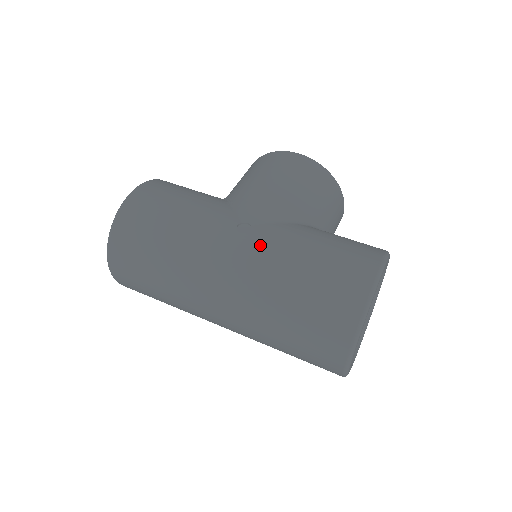
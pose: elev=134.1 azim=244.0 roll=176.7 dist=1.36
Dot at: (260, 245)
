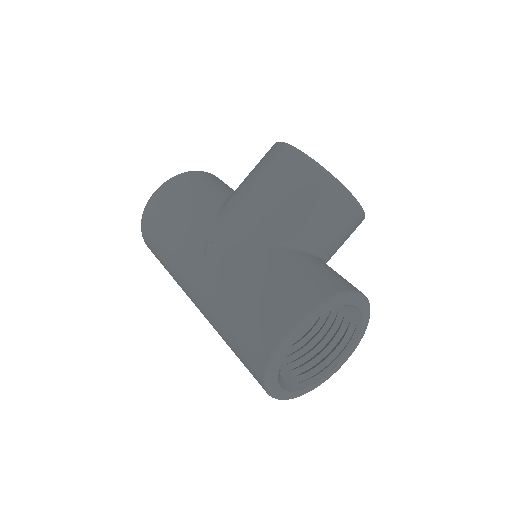
Dot at: (213, 271)
